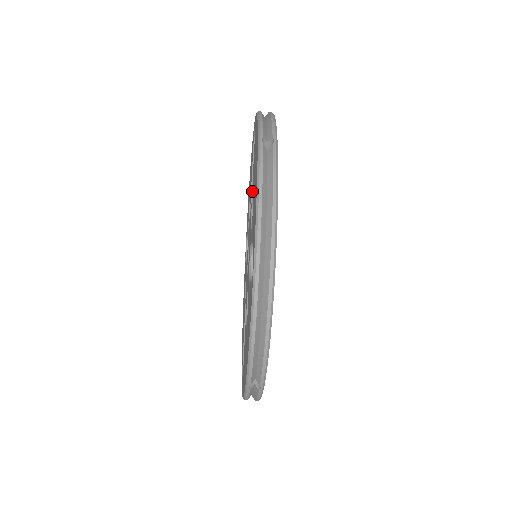
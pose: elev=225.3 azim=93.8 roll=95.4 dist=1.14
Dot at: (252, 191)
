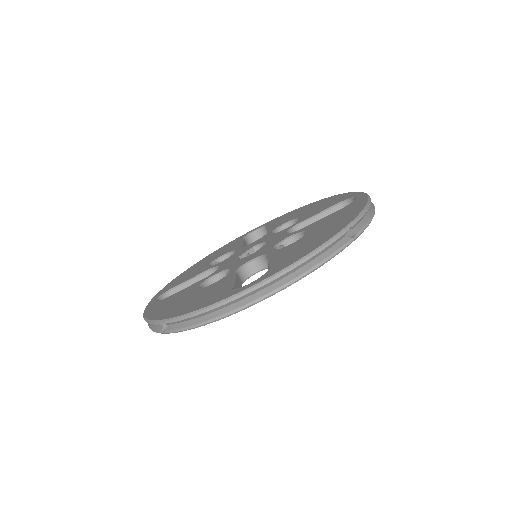
Dot at: (274, 228)
